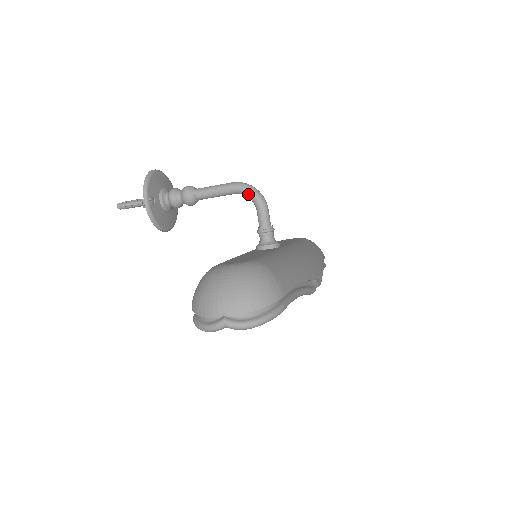
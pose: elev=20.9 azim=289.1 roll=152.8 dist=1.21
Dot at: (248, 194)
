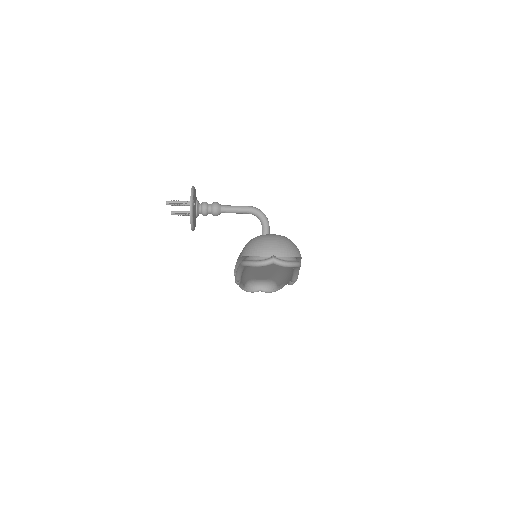
Dot at: (259, 214)
